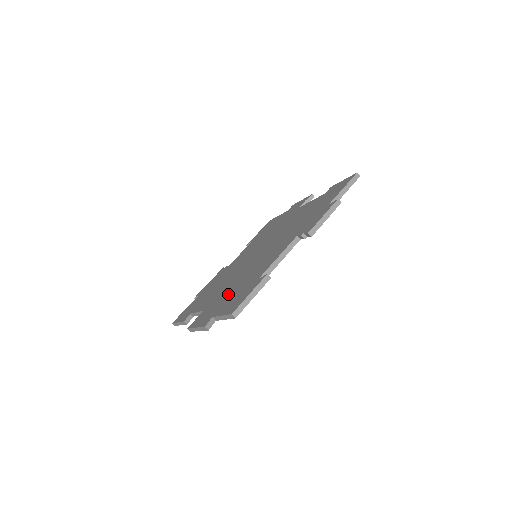
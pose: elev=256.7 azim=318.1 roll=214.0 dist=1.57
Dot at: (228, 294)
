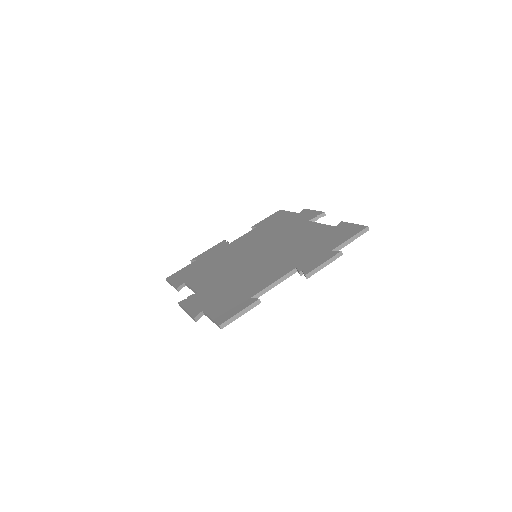
Dot at: (221, 291)
